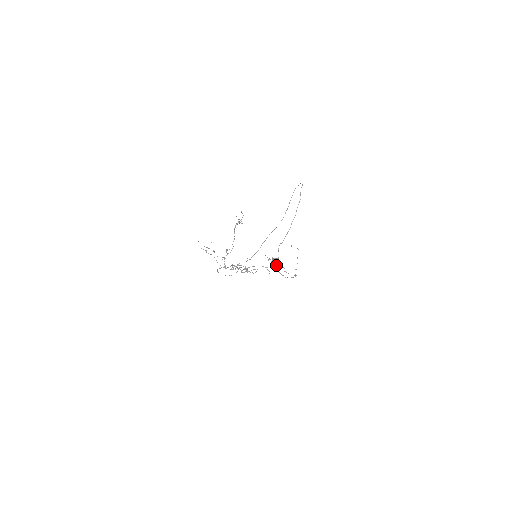
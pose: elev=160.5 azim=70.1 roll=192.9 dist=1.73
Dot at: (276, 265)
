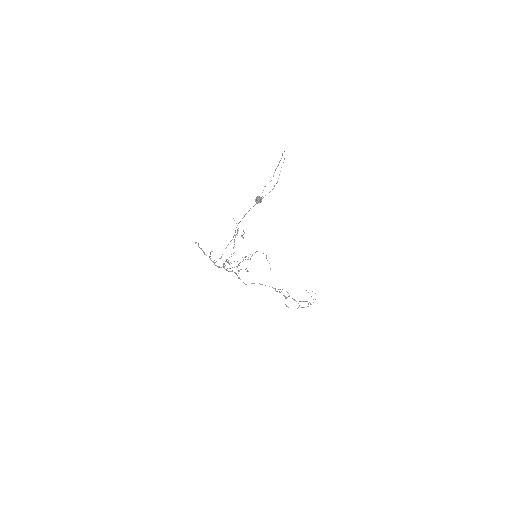
Dot at: (259, 198)
